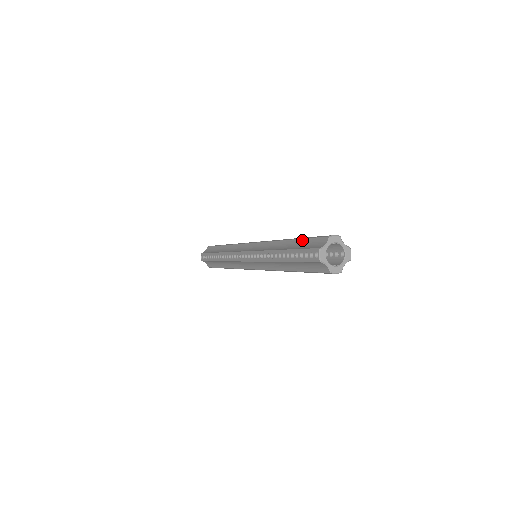
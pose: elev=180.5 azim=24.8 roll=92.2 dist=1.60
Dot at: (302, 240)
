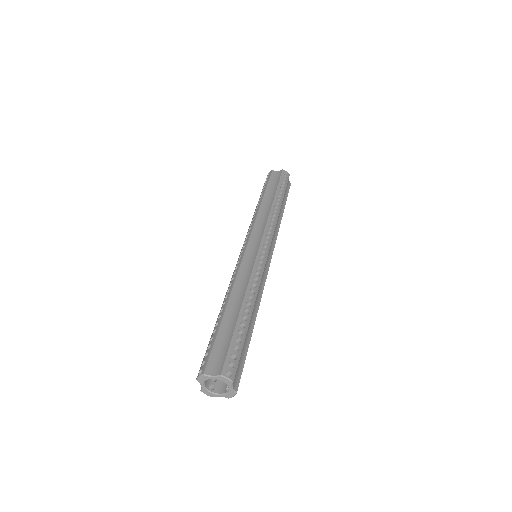
Dot at: occluded
